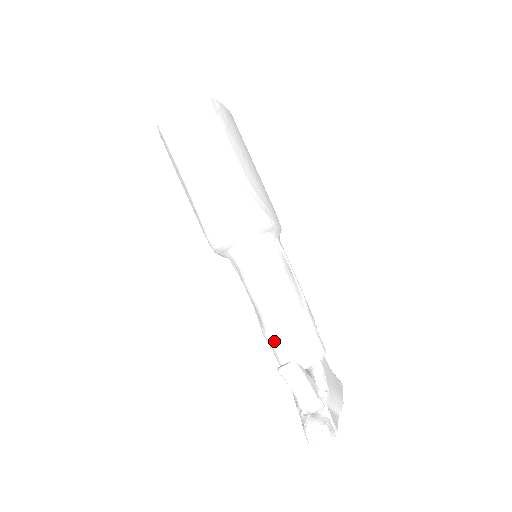
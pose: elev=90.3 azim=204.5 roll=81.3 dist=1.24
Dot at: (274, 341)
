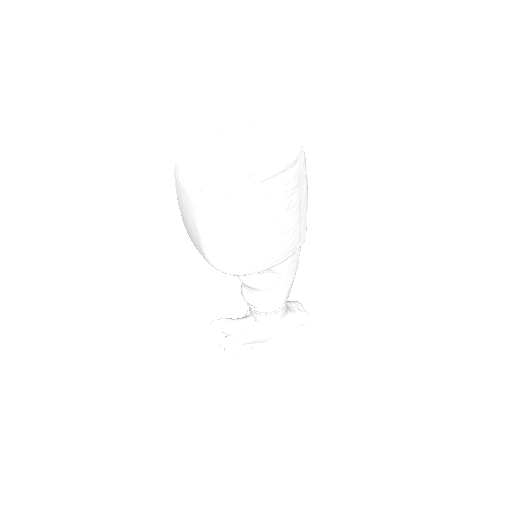
Dot at: occluded
